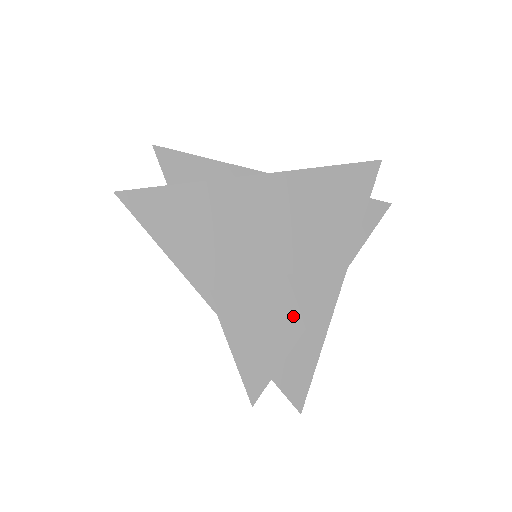
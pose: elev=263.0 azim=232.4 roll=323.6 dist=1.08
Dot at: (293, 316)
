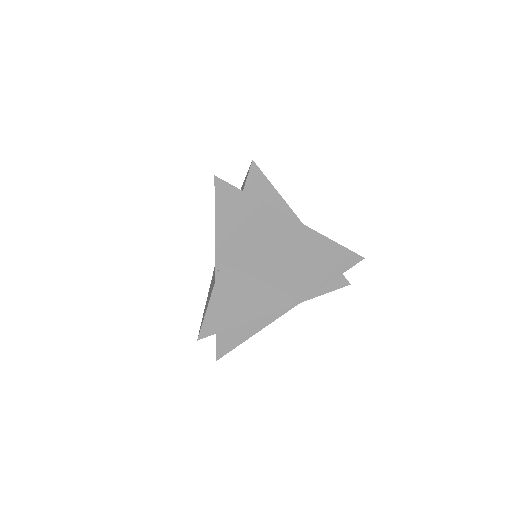
Dot at: (253, 308)
